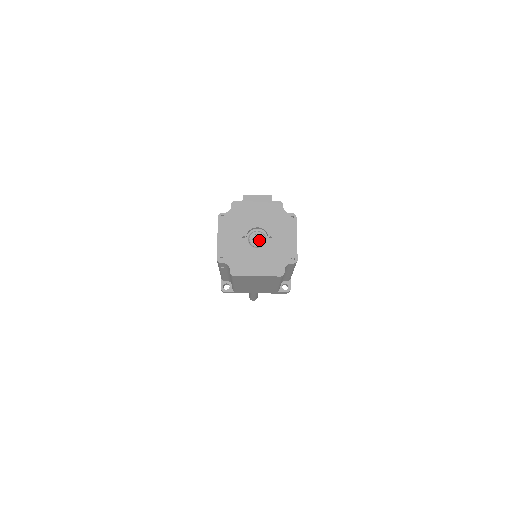
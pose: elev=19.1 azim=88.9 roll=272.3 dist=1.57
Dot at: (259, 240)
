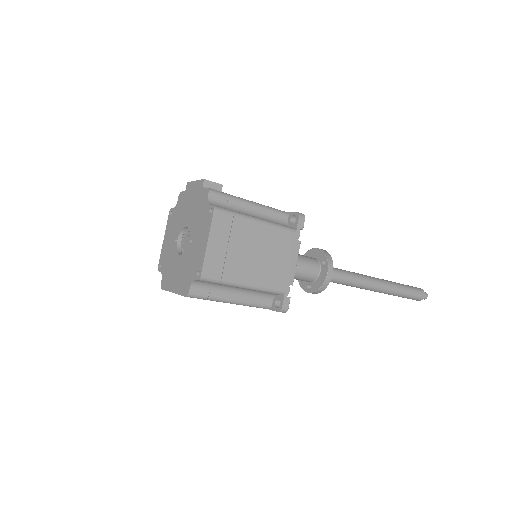
Dot at: (187, 244)
